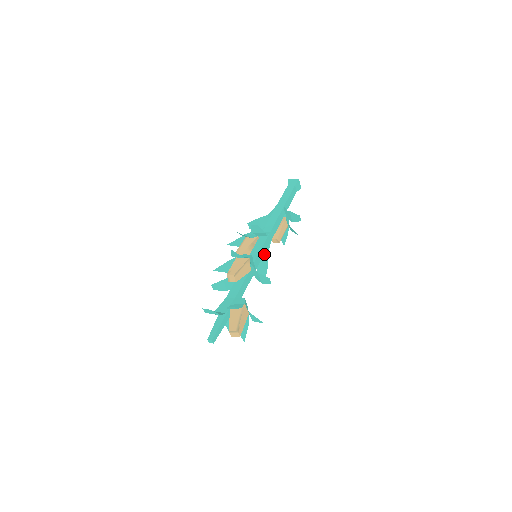
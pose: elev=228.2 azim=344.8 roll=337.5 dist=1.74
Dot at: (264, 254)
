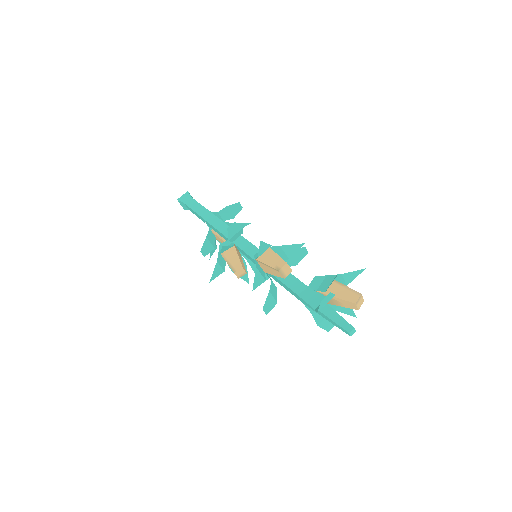
Dot at: occluded
